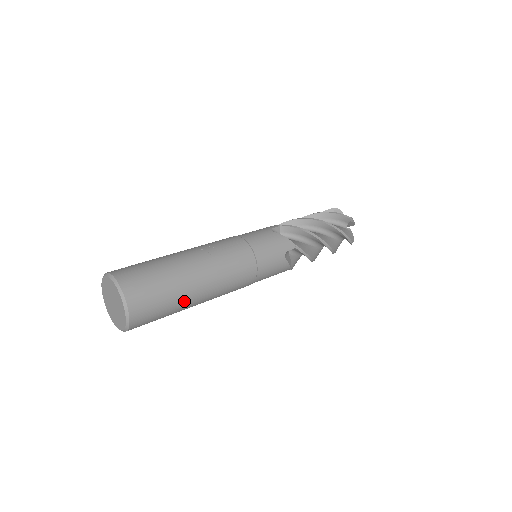
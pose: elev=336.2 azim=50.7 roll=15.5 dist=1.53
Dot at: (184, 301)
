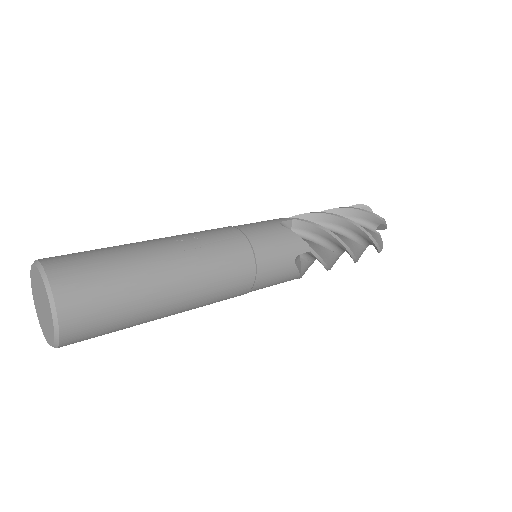
Dot at: (147, 312)
